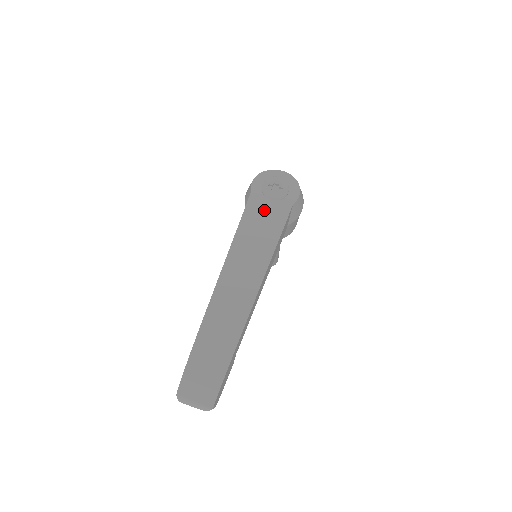
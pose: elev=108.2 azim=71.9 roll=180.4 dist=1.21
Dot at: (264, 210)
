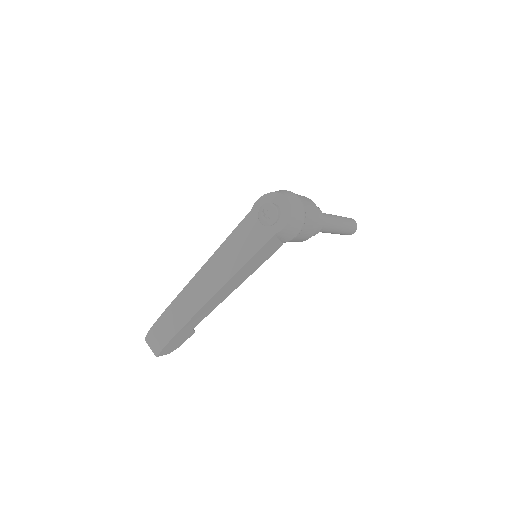
Dot at: (251, 231)
